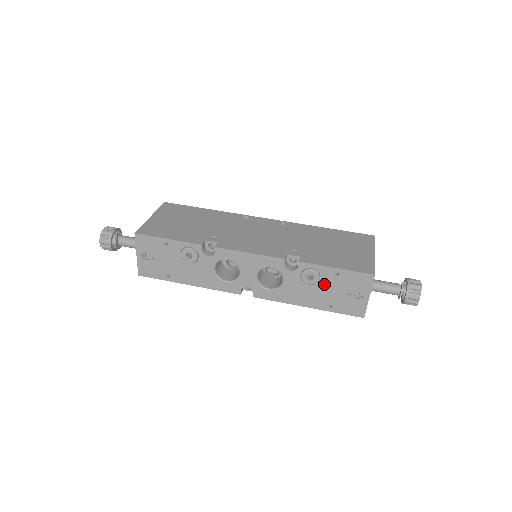
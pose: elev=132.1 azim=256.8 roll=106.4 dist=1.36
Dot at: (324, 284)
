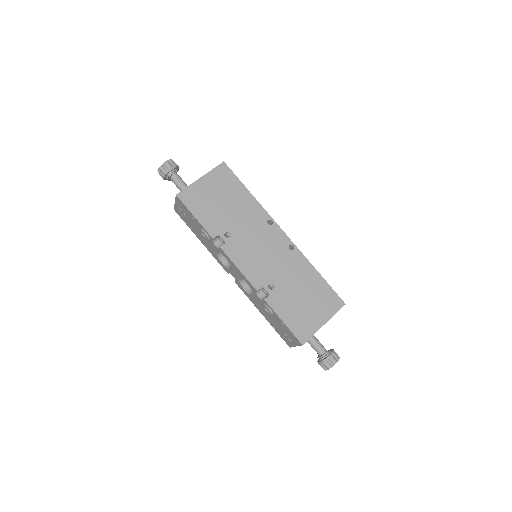
Dot at: (274, 319)
